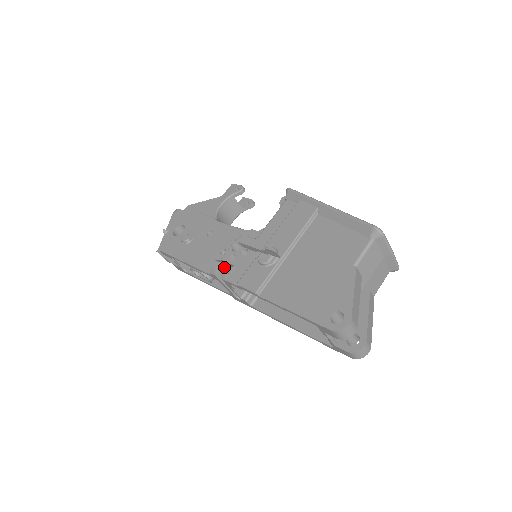
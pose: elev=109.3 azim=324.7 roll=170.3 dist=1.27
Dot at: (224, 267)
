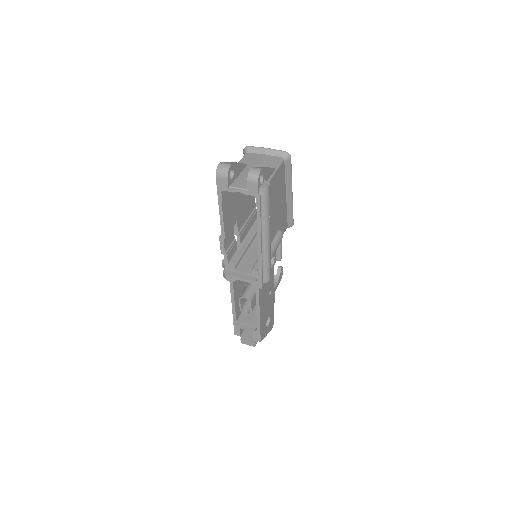
Dot at: occluded
